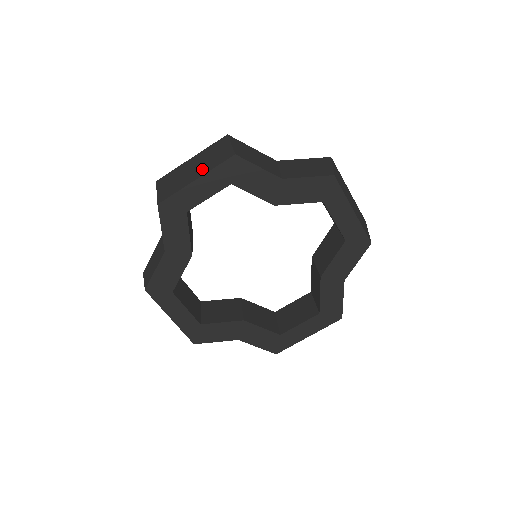
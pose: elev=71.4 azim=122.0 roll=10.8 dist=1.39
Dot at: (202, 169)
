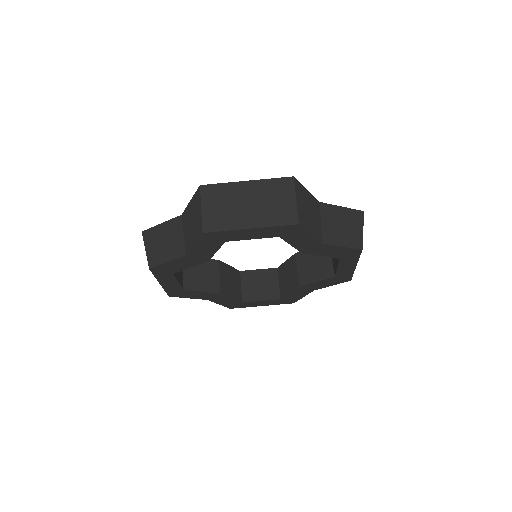
Dot at: (259, 216)
